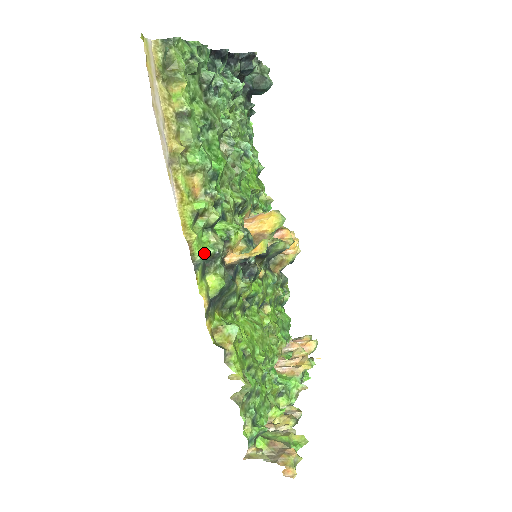
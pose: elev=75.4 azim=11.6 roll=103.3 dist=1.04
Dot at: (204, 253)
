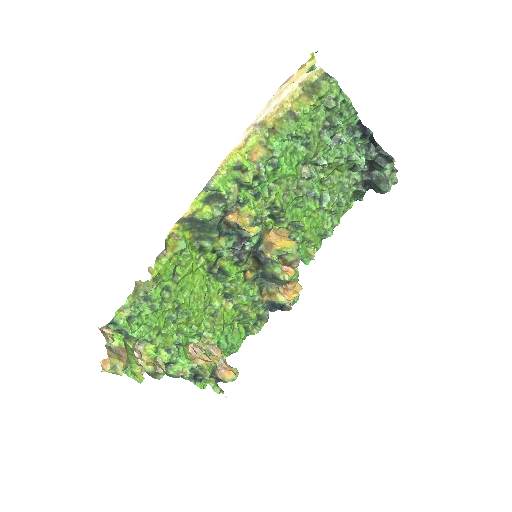
Dot at: (219, 188)
